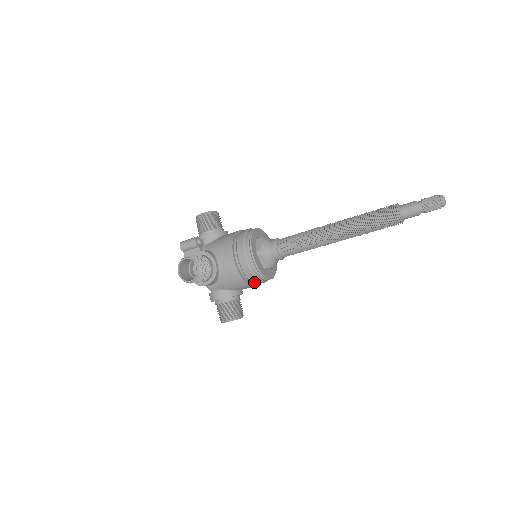
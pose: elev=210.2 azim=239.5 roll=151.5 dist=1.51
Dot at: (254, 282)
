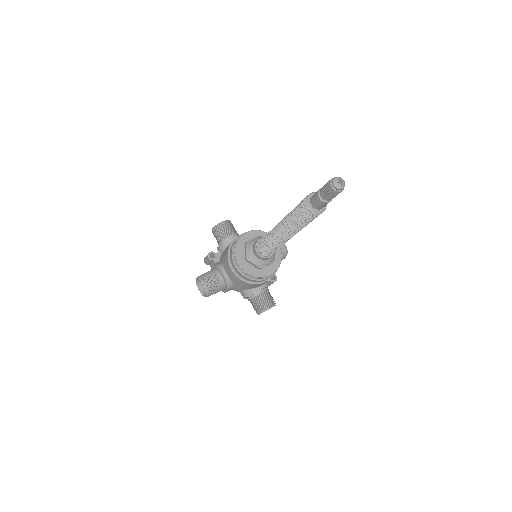
Dot at: (258, 281)
